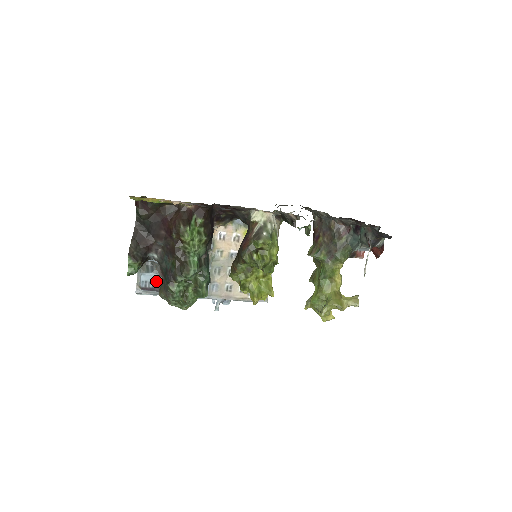
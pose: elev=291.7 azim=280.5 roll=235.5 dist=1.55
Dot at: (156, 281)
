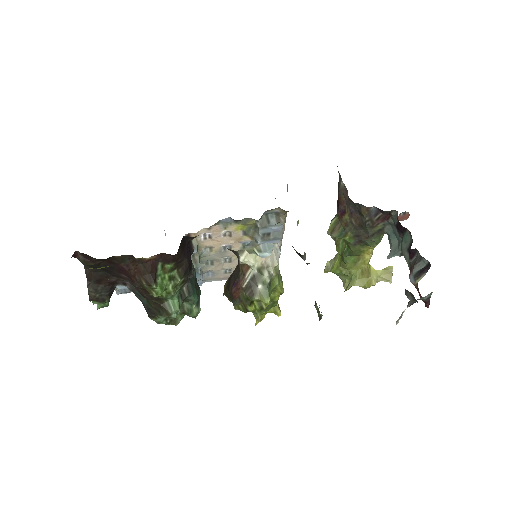
Dot at: occluded
